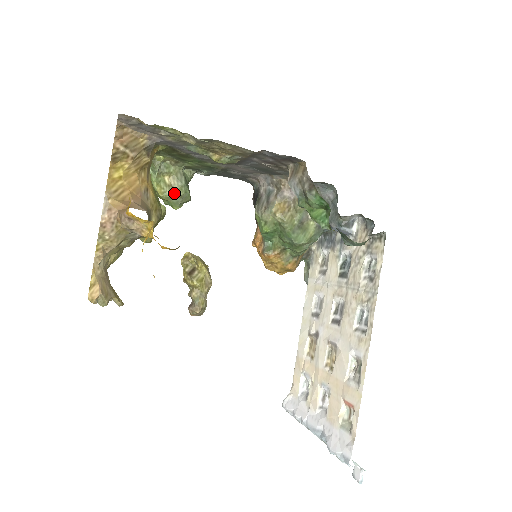
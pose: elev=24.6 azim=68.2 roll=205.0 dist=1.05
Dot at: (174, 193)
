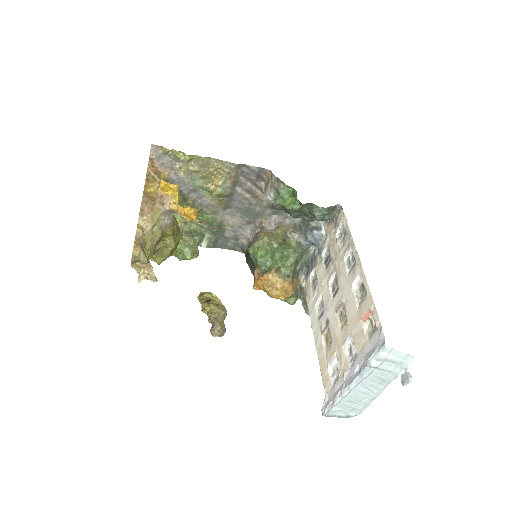
Dot at: (186, 243)
